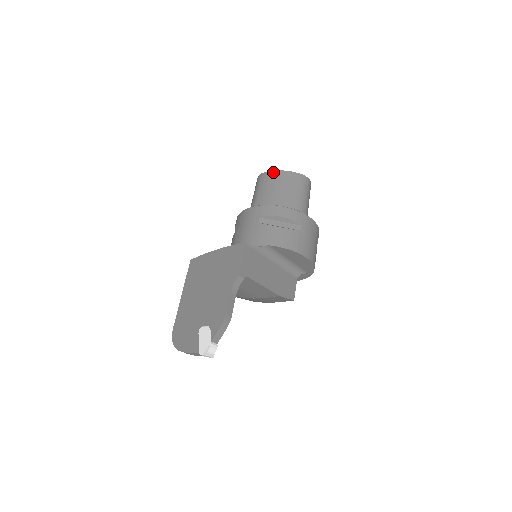
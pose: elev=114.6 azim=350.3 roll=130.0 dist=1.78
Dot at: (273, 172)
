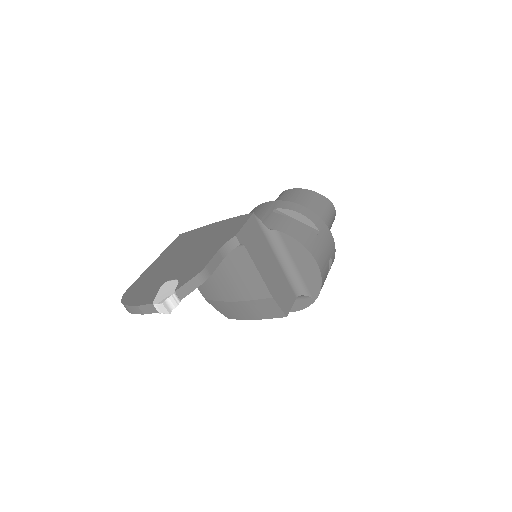
Dot at: (299, 189)
